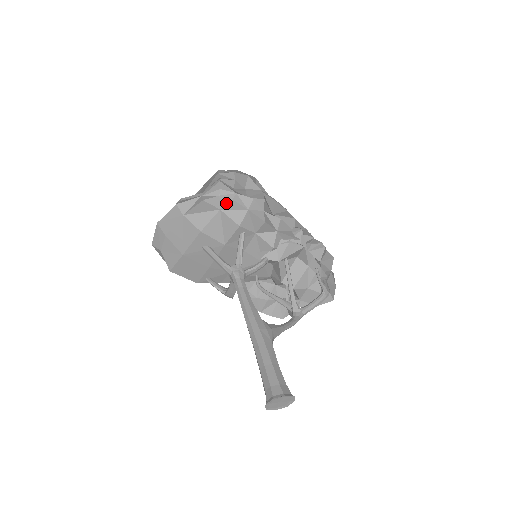
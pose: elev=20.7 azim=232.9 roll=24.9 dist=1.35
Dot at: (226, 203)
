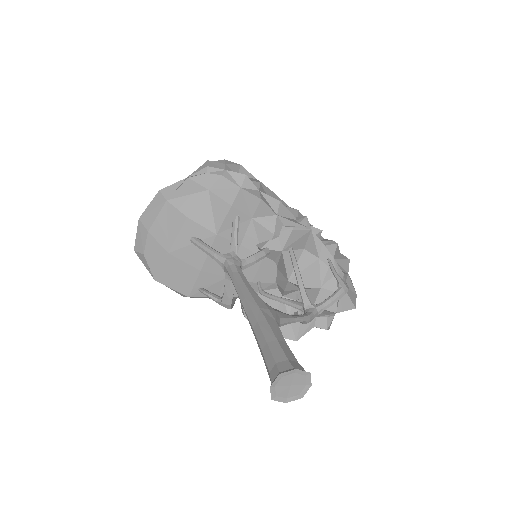
Dot at: (215, 181)
